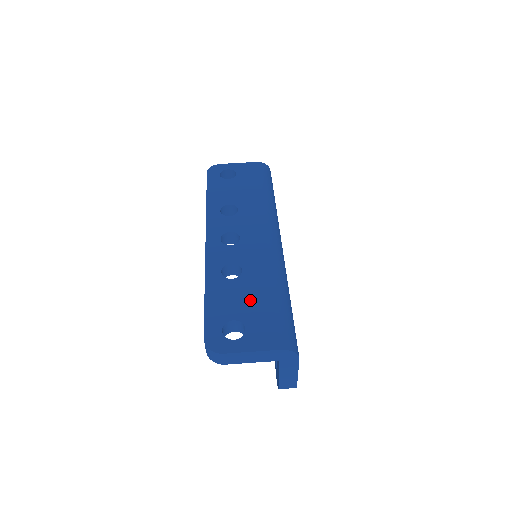
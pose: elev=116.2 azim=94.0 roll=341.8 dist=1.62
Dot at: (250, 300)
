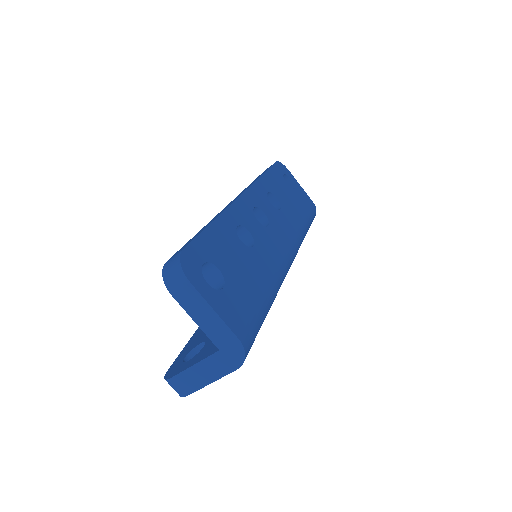
Dot at: (244, 273)
